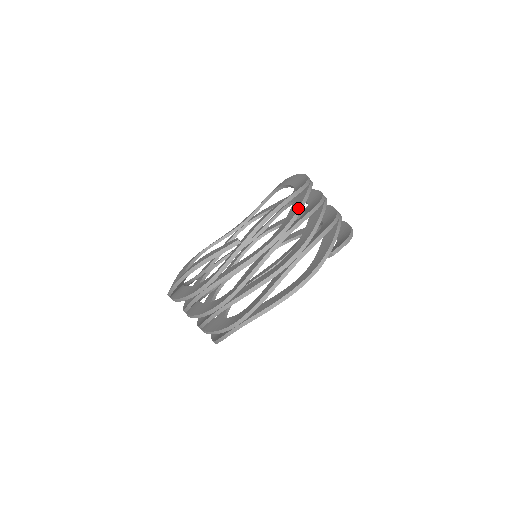
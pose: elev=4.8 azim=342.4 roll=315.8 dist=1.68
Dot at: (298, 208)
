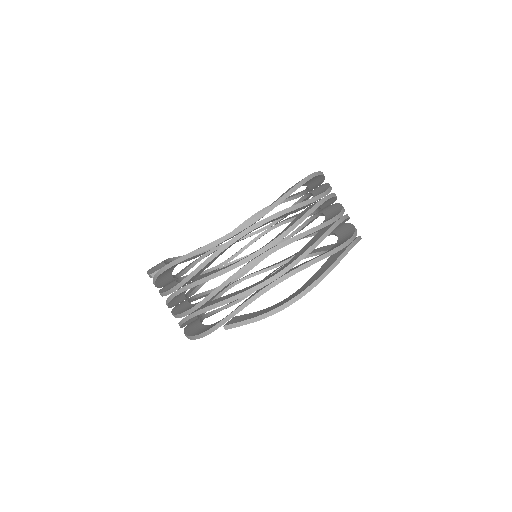
Dot at: occluded
